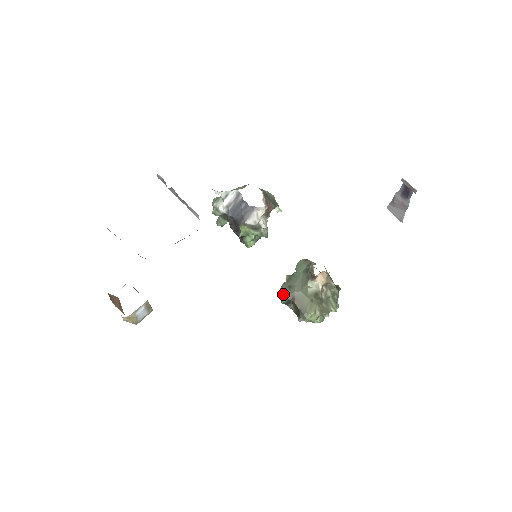
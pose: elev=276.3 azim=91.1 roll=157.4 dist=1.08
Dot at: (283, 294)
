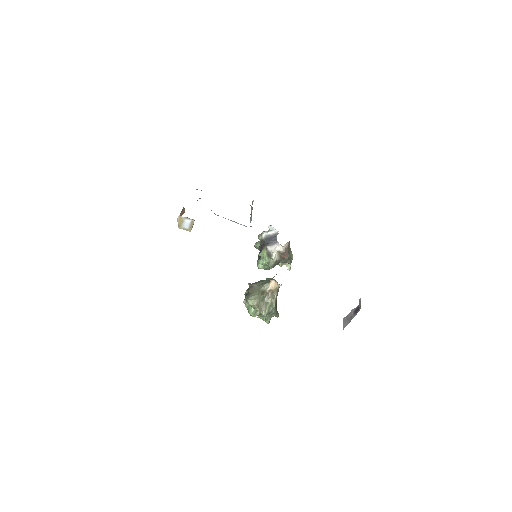
Dot at: (249, 283)
